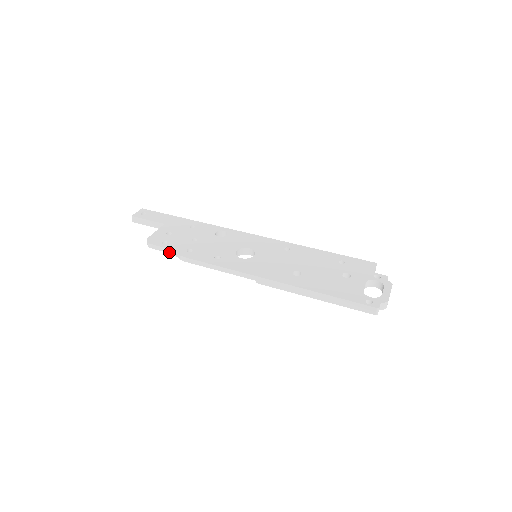
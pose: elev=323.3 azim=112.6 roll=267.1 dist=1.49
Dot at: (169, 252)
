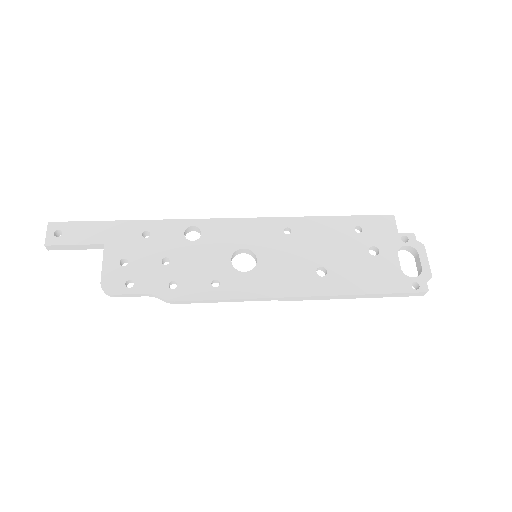
Dot at: occluded
